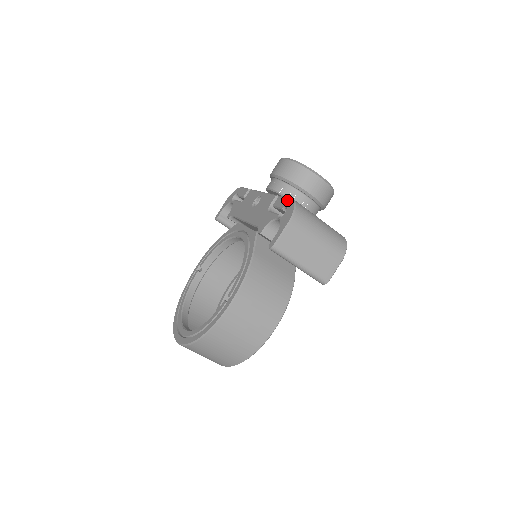
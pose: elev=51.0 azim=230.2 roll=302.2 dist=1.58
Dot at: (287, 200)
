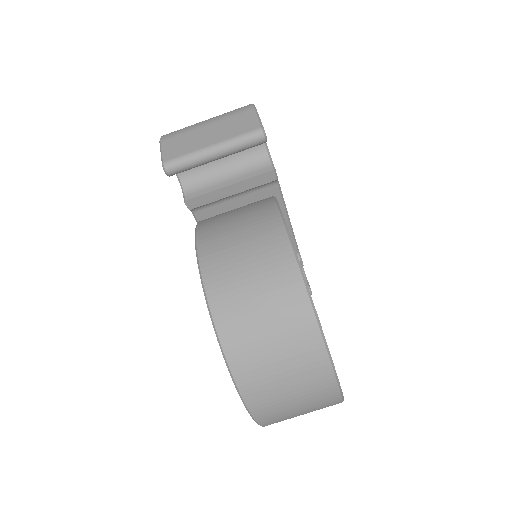
Dot at: occluded
